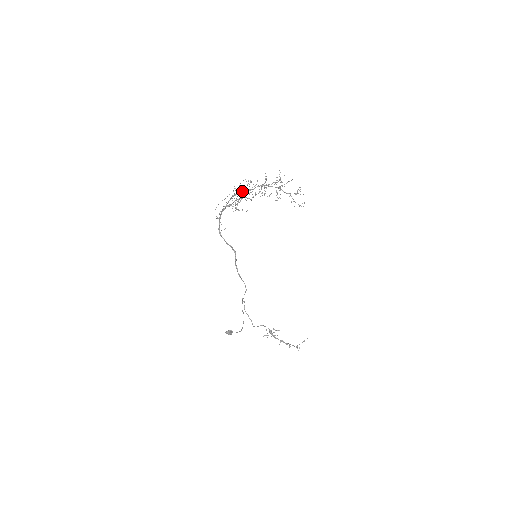
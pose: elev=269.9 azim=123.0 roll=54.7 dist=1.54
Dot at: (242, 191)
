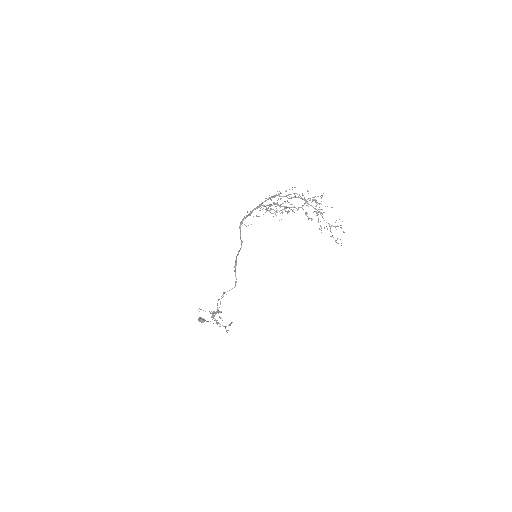
Dot at: occluded
